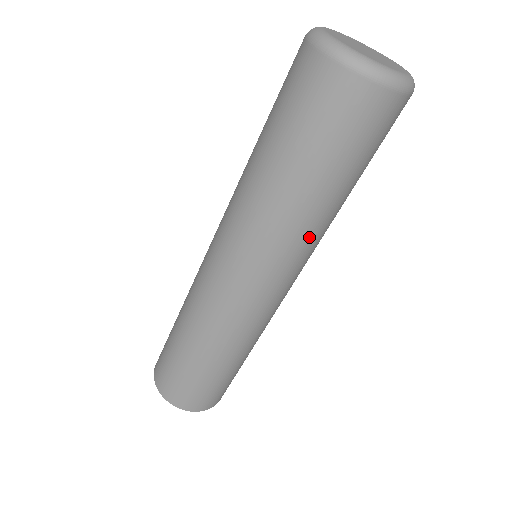
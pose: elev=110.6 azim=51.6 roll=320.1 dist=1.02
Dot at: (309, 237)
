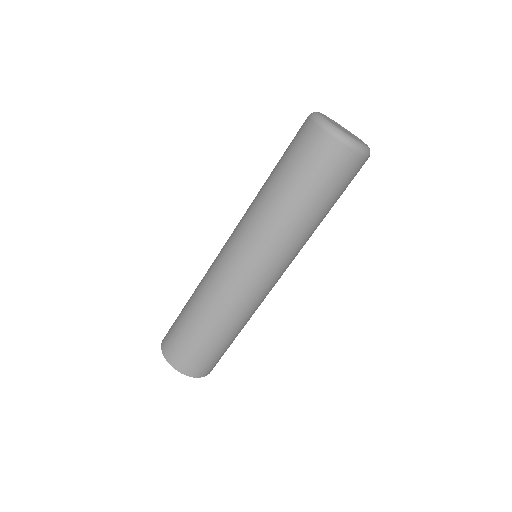
Dot at: (280, 233)
